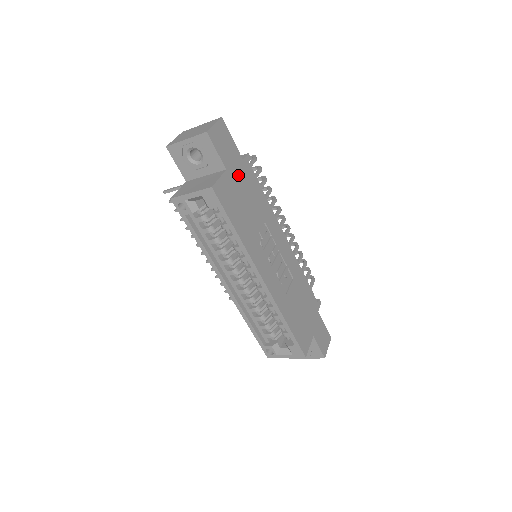
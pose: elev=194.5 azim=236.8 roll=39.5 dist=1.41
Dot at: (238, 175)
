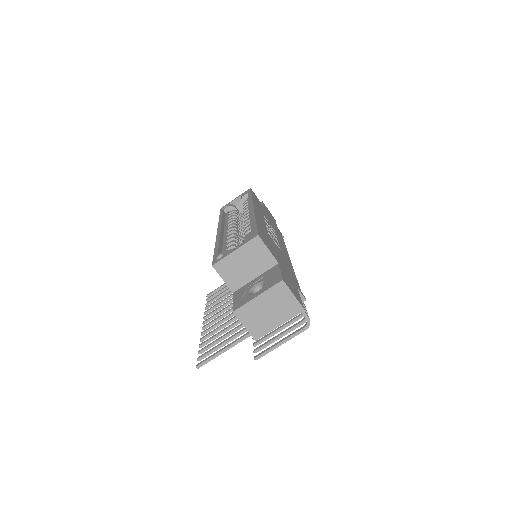
Dot at: (270, 218)
